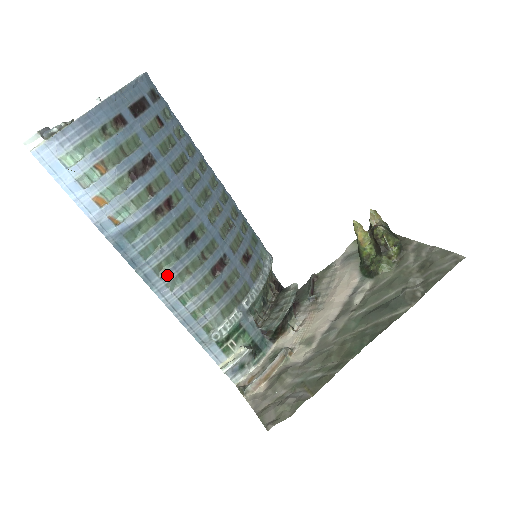
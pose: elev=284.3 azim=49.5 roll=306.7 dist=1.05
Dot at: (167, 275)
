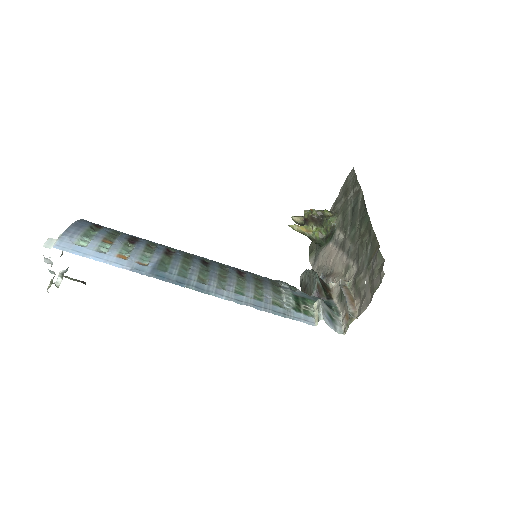
Dot at: (211, 281)
